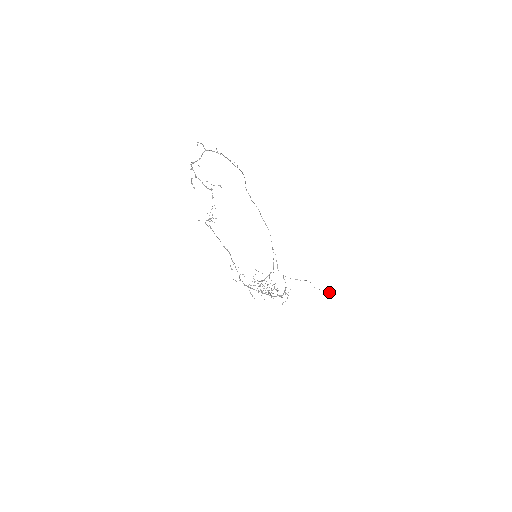
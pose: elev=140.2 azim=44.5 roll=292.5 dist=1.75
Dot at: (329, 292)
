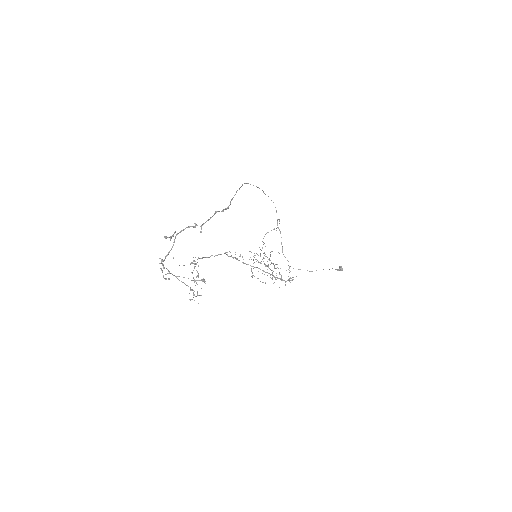
Dot at: (340, 270)
